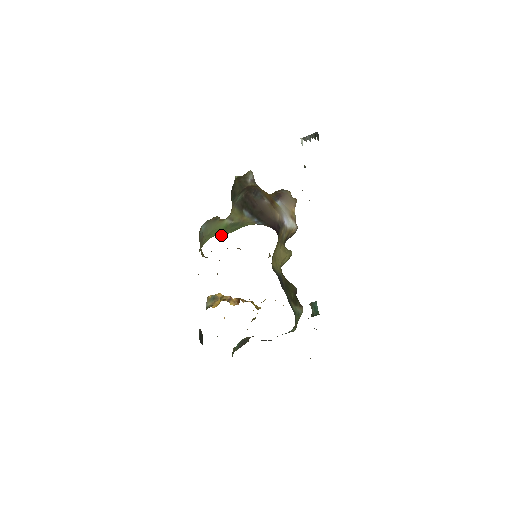
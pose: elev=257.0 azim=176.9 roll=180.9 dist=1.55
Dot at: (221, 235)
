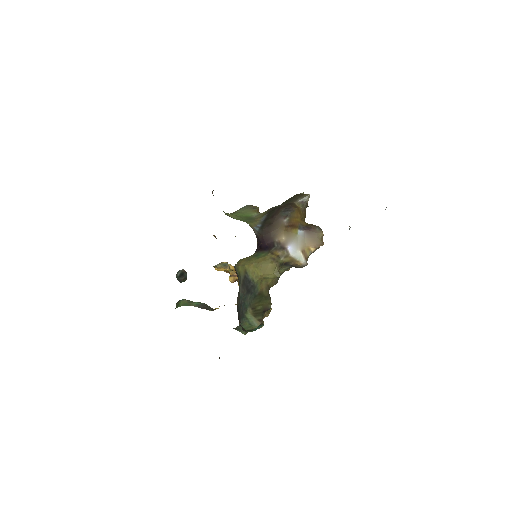
Dot at: (228, 215)
